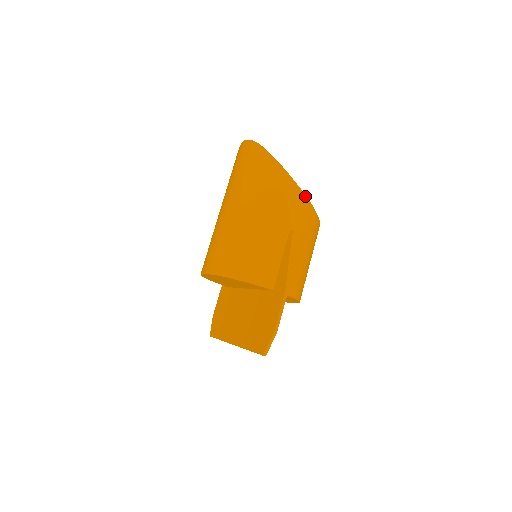
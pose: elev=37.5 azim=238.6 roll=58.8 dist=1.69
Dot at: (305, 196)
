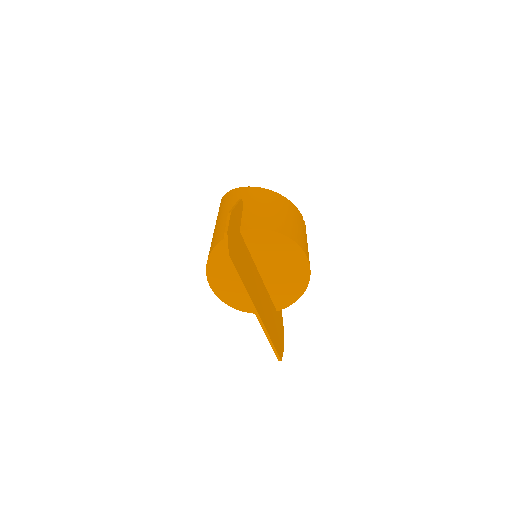
Dot at: (249, 187)
